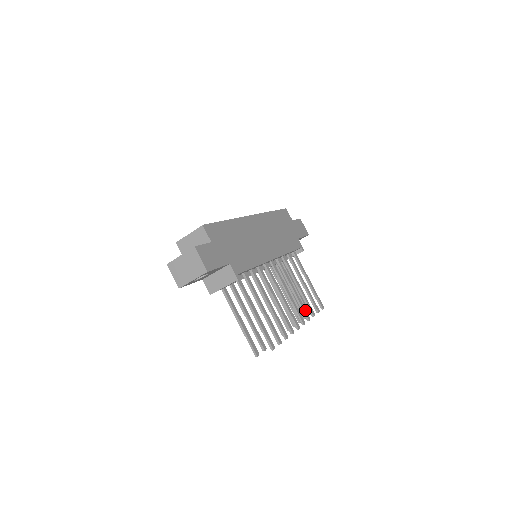
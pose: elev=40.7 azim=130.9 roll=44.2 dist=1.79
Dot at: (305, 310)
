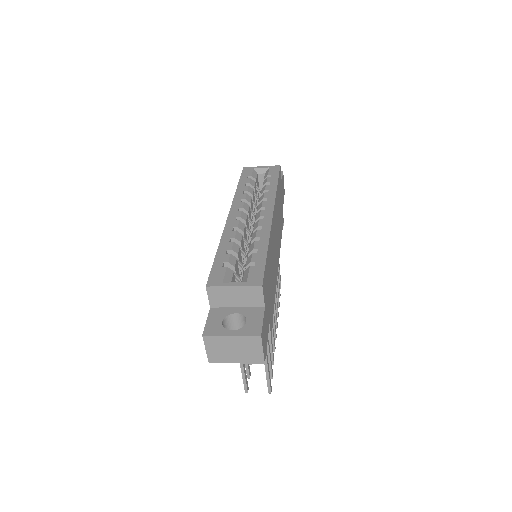
Dot at: occluded
